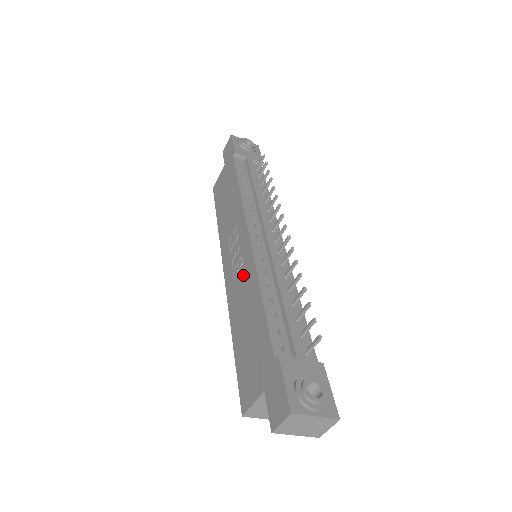
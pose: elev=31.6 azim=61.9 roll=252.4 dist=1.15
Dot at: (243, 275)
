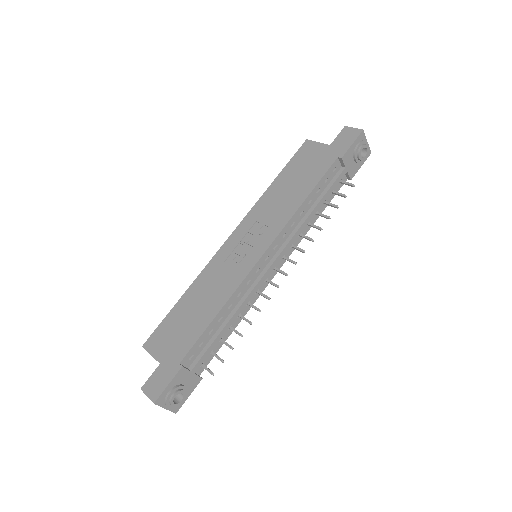
Dot at: (229, 273)
